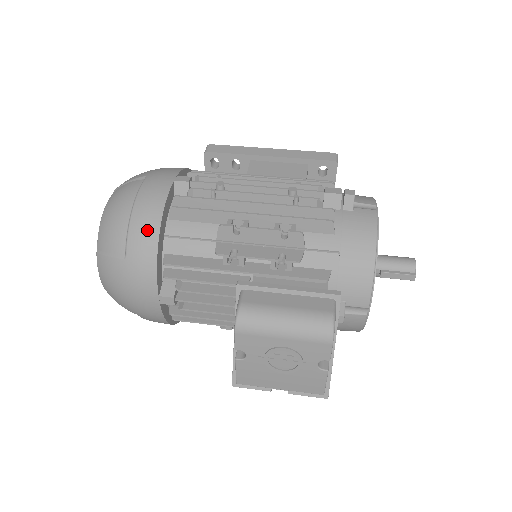
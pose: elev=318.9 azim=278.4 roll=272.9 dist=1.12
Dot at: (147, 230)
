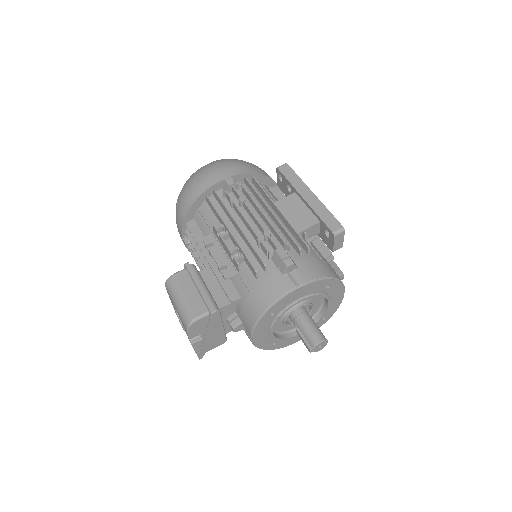
Dot at: (189, 200)
